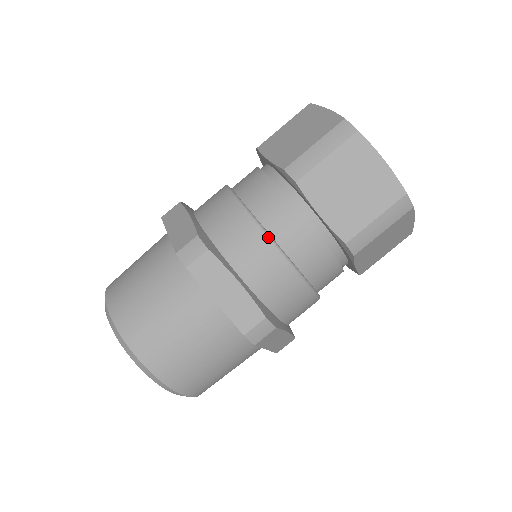
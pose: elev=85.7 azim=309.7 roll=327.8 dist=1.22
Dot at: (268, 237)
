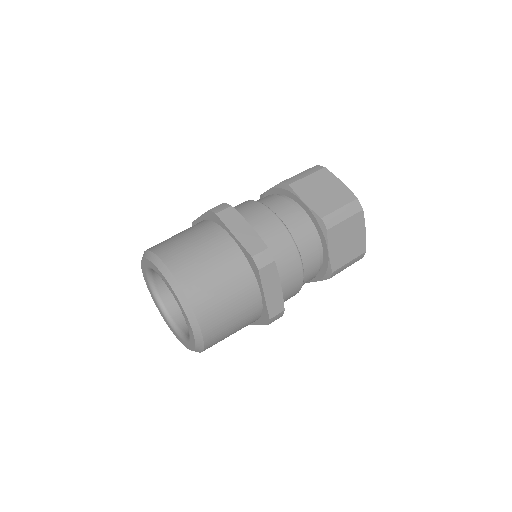
Dot at: occluded
